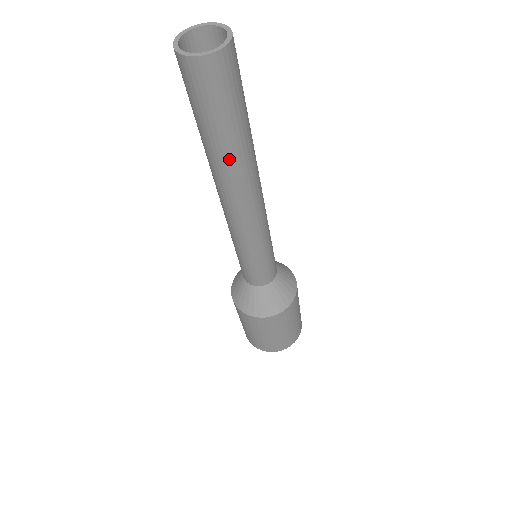
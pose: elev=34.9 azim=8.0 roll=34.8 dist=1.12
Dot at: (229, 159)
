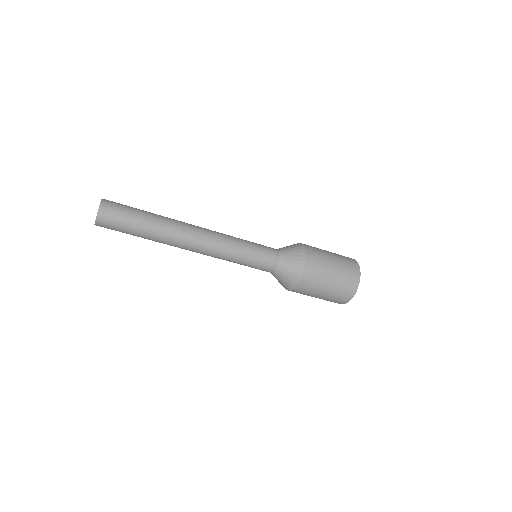
Dot at: (157, 233)
